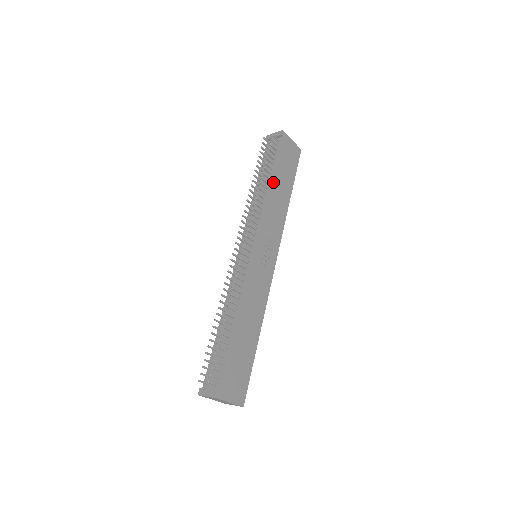
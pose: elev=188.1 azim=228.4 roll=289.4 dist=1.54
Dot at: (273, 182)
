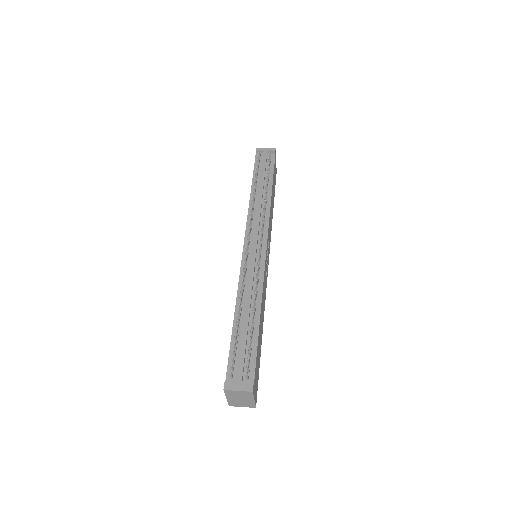
Dot at: (272, 191)
